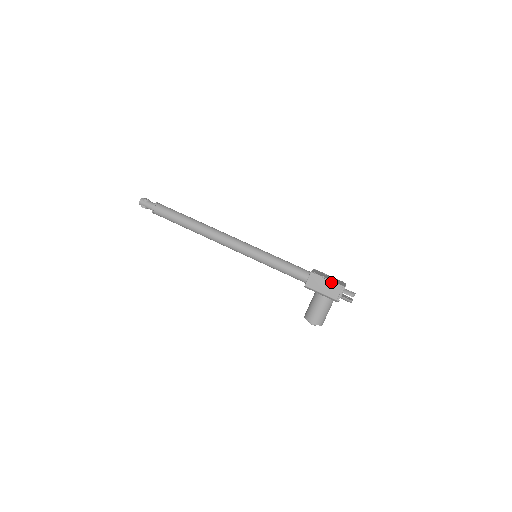
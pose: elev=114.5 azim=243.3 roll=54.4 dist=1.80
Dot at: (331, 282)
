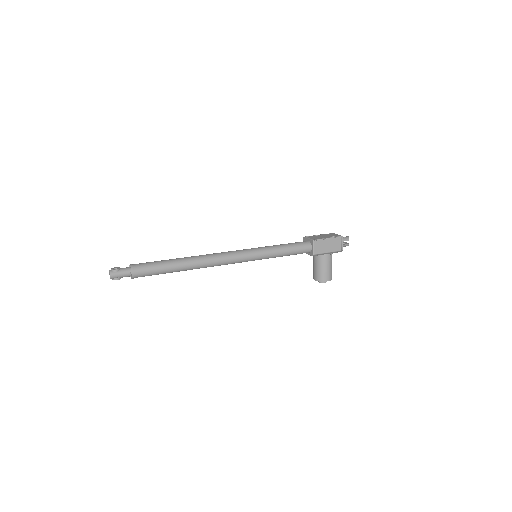
Dot at: (332, 239)
